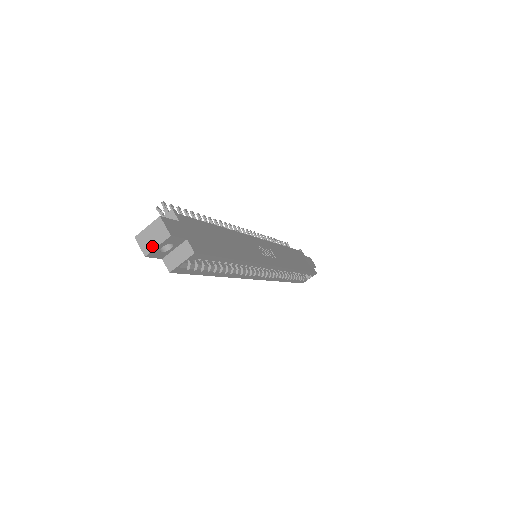
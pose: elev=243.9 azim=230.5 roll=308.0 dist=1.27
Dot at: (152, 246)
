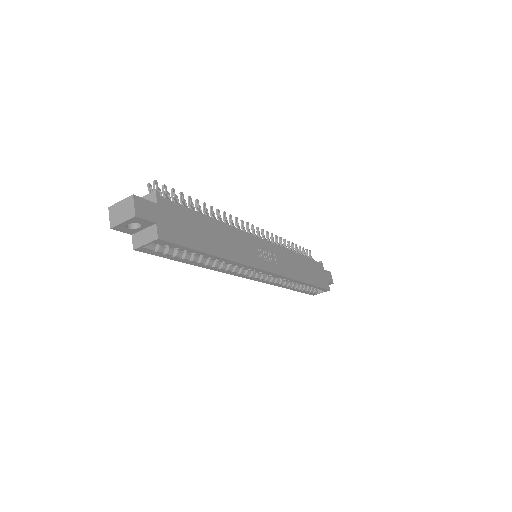
Dot at: (118, 221)
